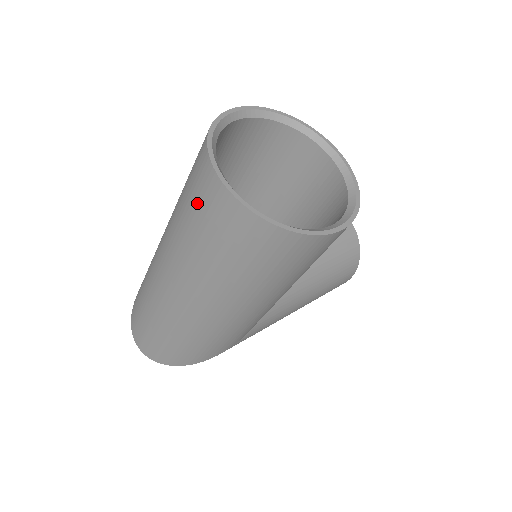
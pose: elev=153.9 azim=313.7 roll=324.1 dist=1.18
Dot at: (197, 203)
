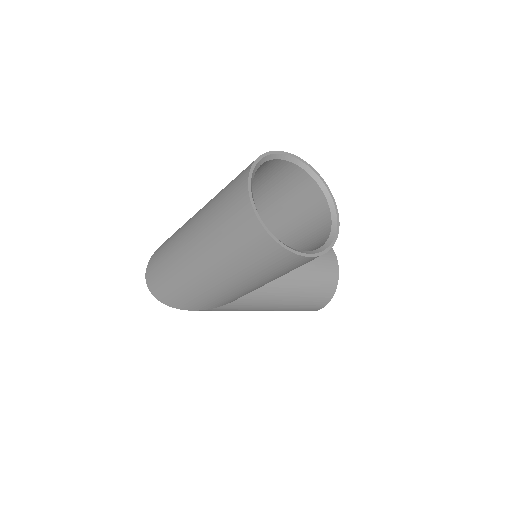
Dot at: (229, 198)
